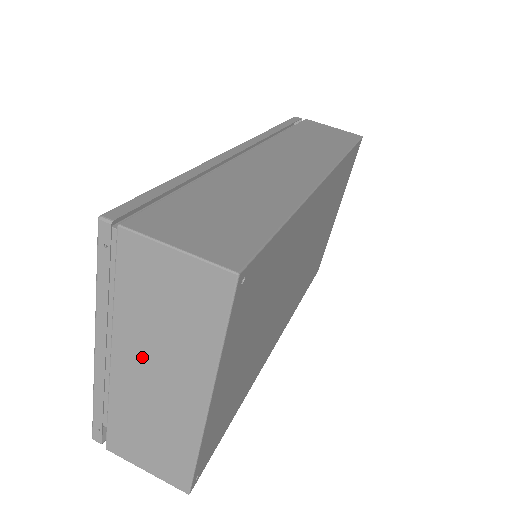
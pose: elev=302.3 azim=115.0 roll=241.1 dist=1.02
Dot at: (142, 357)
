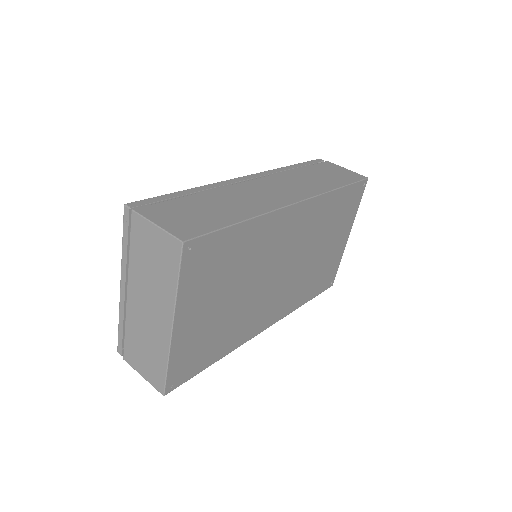
Dot at: (141, 293)
